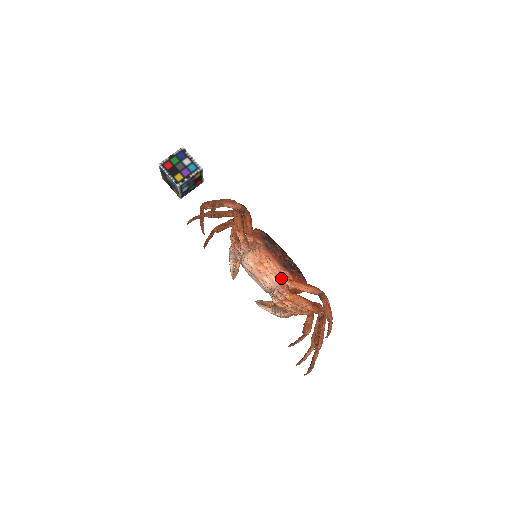
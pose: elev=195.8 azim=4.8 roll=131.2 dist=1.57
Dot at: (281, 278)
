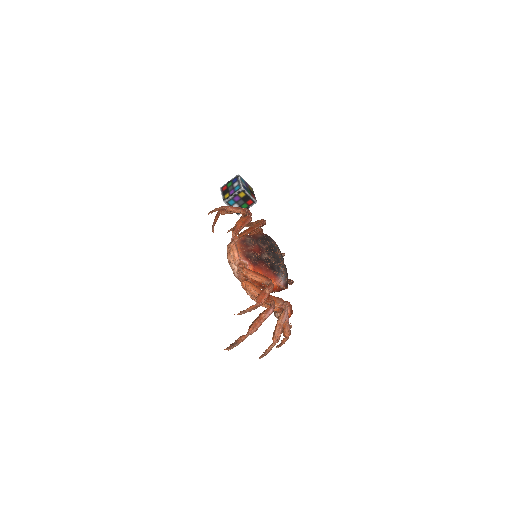
Dot at: (238, 265)
